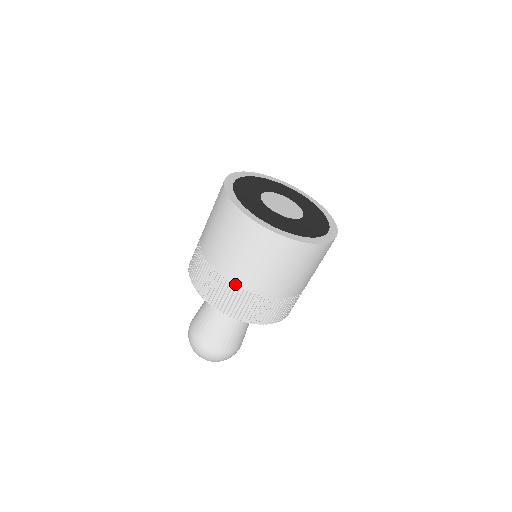
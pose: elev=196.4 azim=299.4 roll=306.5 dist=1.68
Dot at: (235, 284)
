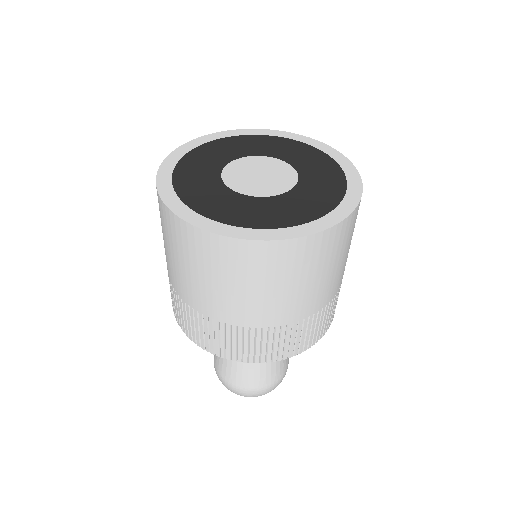
Dot at: (199, 312)
